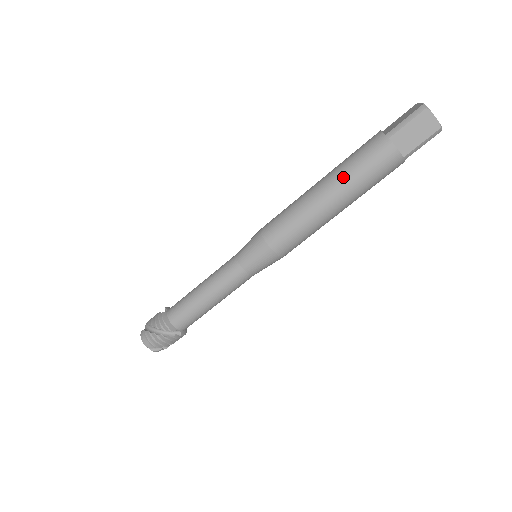
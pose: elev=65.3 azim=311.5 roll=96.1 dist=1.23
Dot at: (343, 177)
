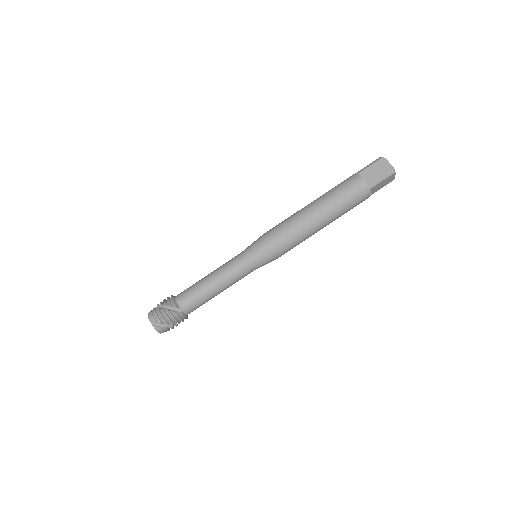
Dot at: (325, 196)
